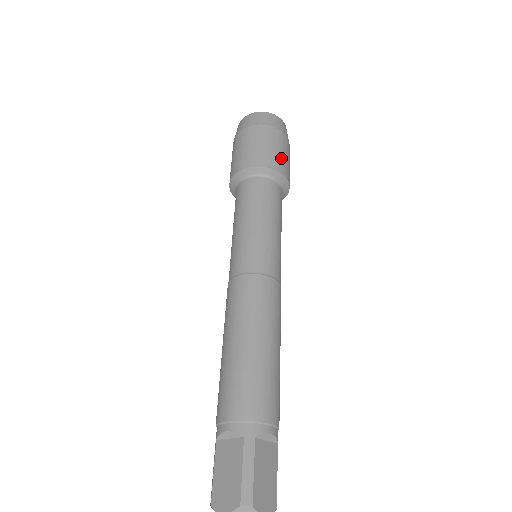
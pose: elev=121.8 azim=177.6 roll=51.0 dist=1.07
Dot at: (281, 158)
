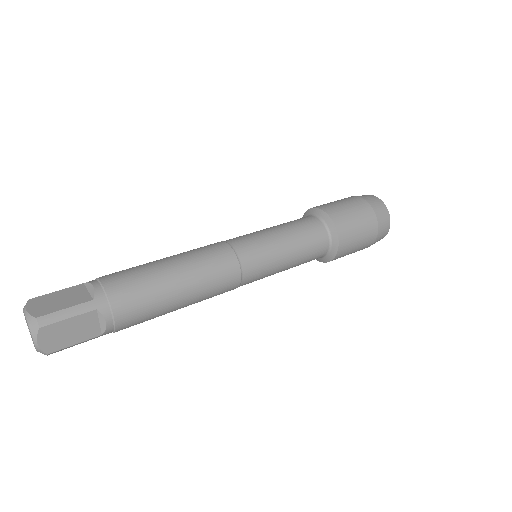
Dot at: (353, 239)
